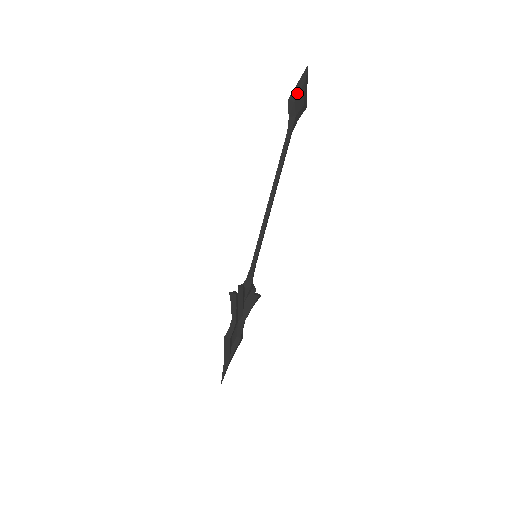
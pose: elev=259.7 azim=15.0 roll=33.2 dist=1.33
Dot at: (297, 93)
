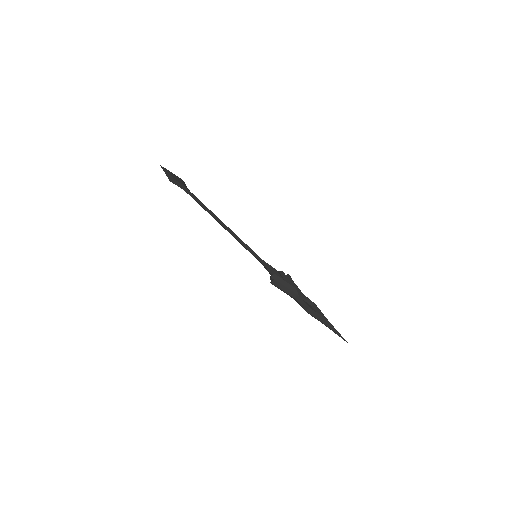
Dot at: (170, 176)
